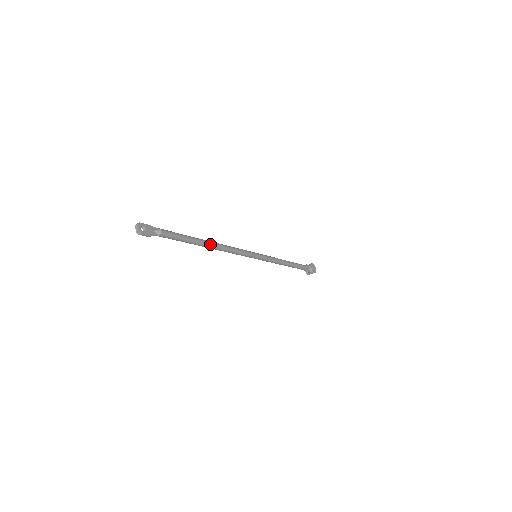
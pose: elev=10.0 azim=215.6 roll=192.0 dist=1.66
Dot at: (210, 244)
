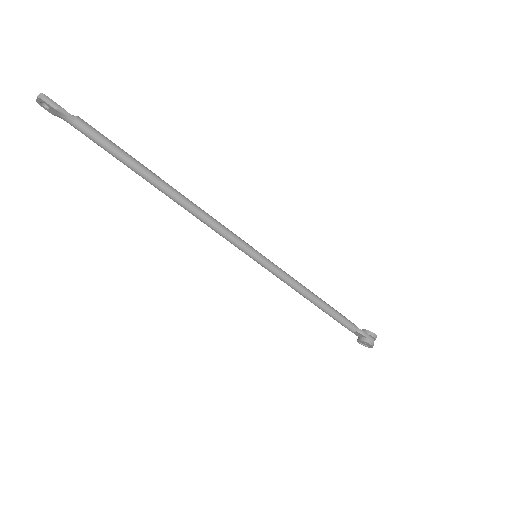
Dot at: (166, 183)
